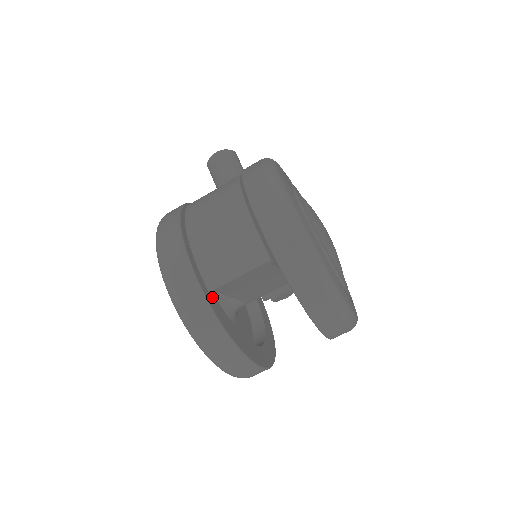
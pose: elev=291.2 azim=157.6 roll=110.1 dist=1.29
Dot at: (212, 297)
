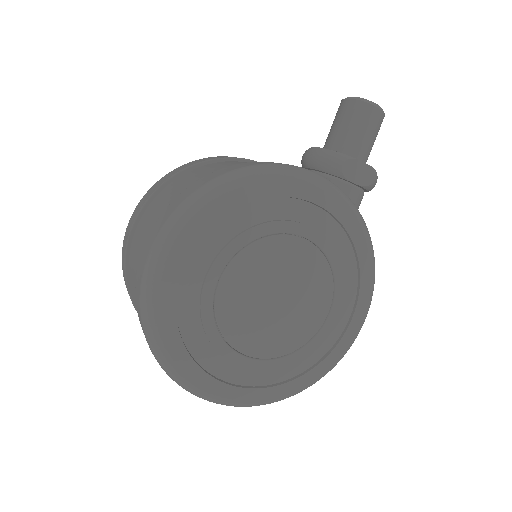
Dot at: occluded
